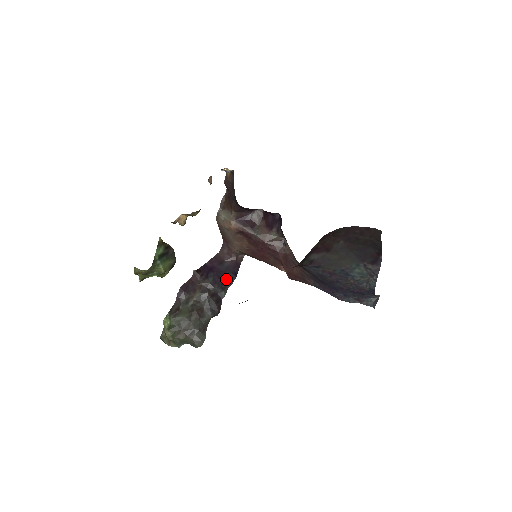
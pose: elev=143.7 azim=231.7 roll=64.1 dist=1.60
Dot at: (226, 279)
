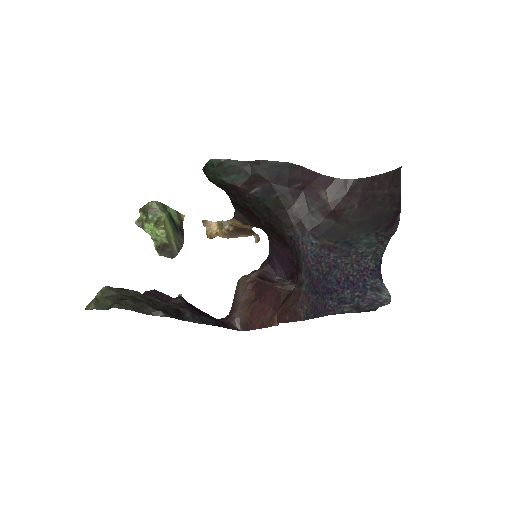
Dot at: (205, 318)
